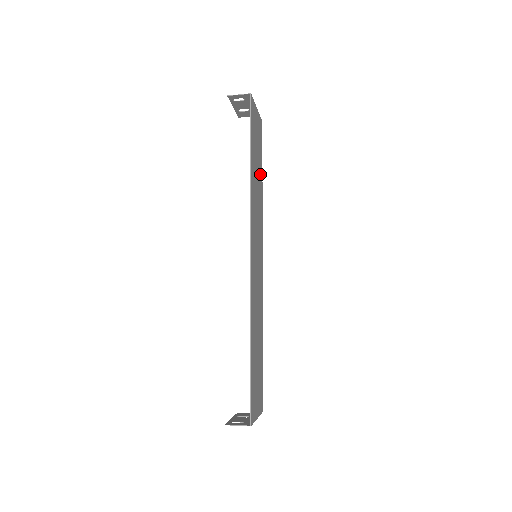
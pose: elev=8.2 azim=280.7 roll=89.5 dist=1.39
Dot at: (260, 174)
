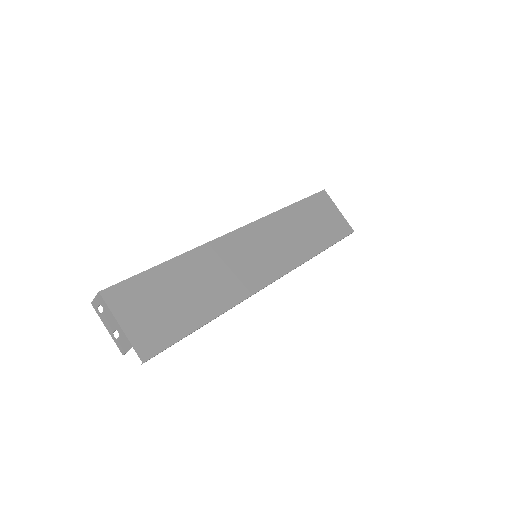
Dot at: (318, 241)
